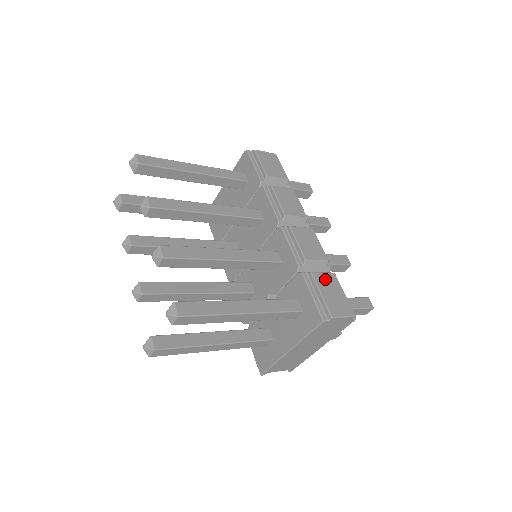
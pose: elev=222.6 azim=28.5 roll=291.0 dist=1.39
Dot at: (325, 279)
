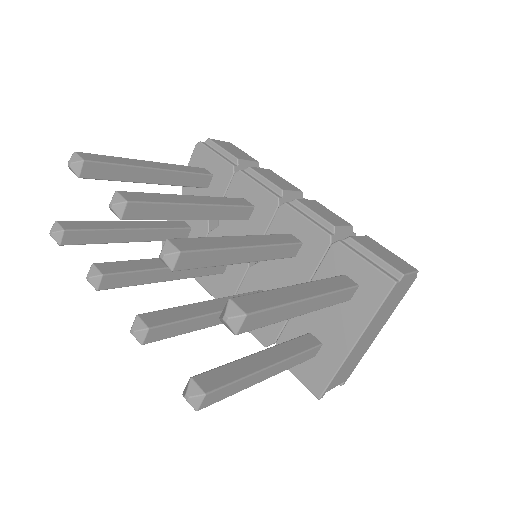
Dot at: (365, 241)
